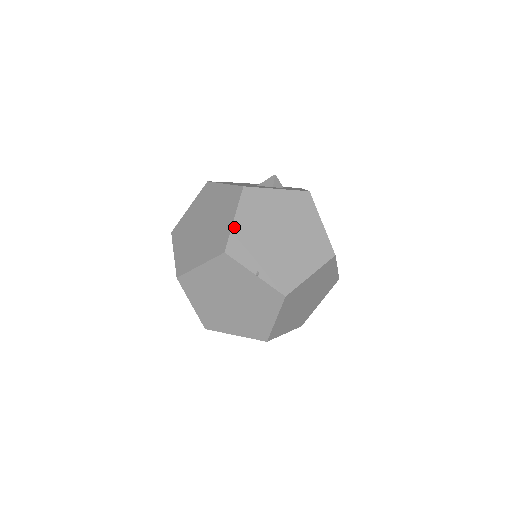
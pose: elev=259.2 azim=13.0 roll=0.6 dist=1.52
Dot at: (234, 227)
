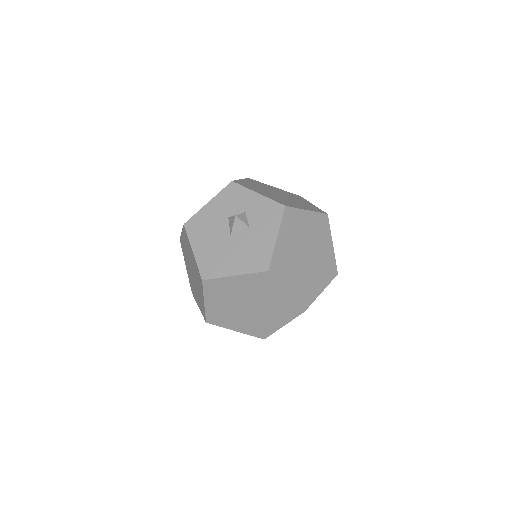
Dot at: (293, 295)
